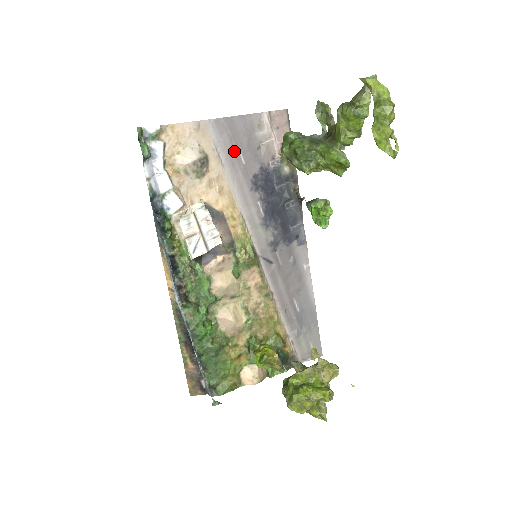
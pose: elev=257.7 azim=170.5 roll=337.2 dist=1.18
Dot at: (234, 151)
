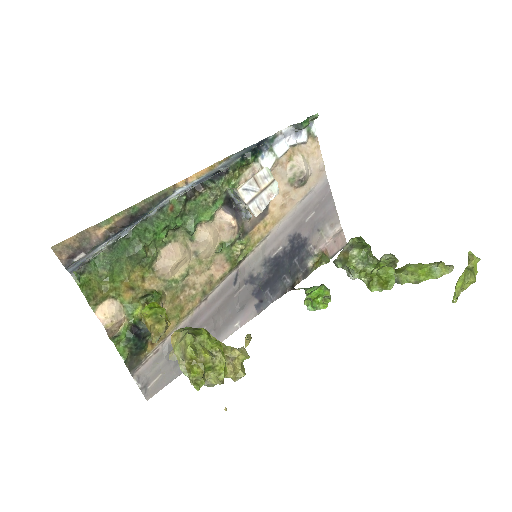
Dot at: (312, 208)
